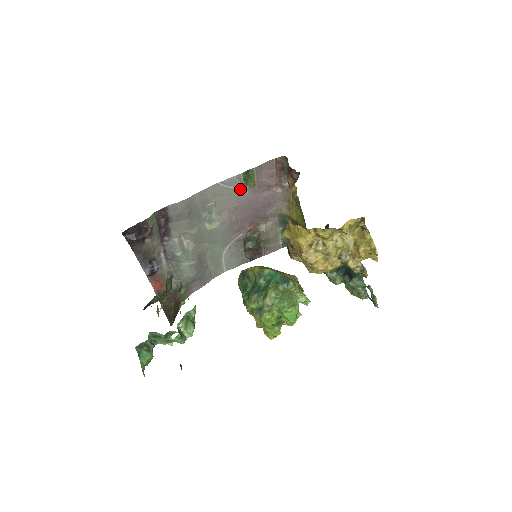
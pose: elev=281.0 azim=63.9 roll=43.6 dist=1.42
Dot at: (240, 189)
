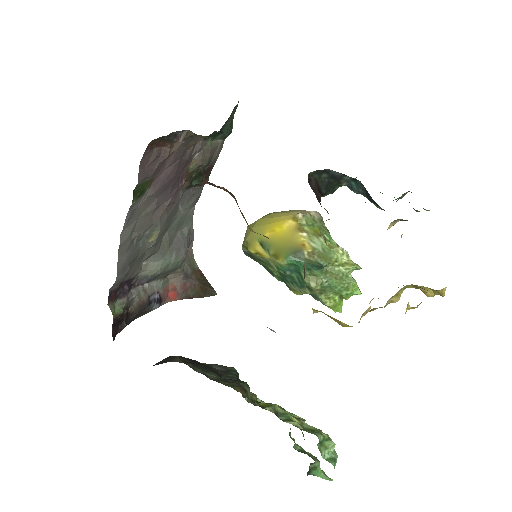
Dot at: (143, 199)
